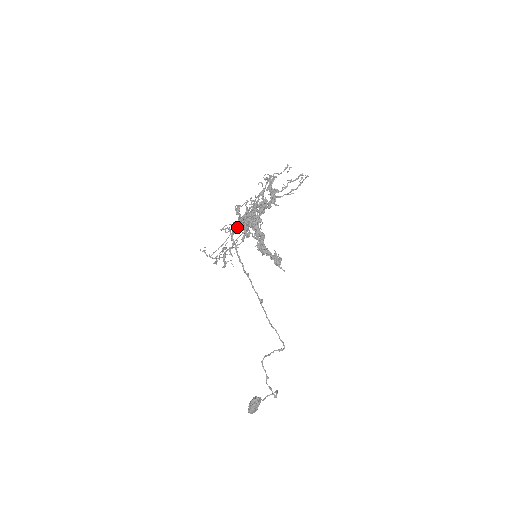
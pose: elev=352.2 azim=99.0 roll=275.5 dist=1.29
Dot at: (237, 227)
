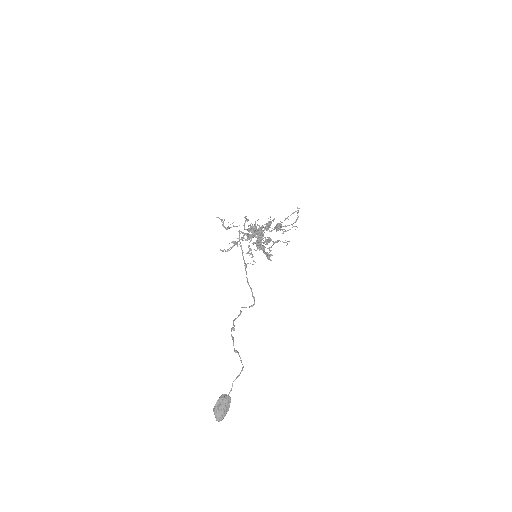
Dot at: (247, 235)
